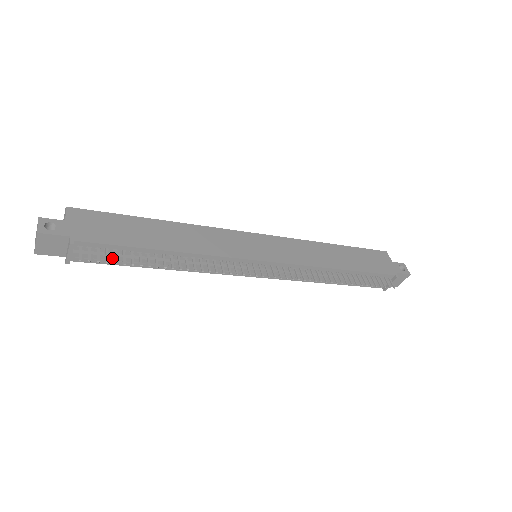
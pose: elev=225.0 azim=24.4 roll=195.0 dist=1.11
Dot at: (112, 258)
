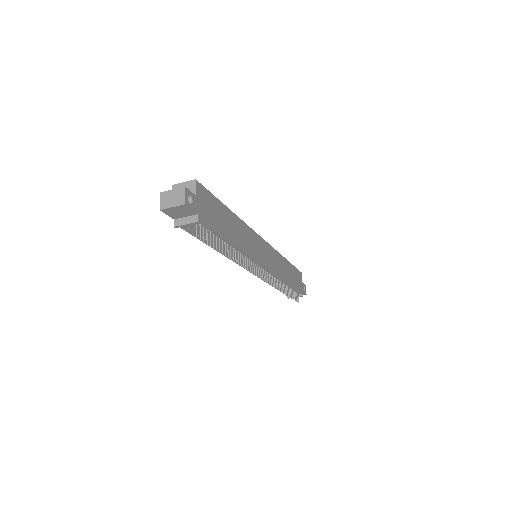
Dot at: occluded
